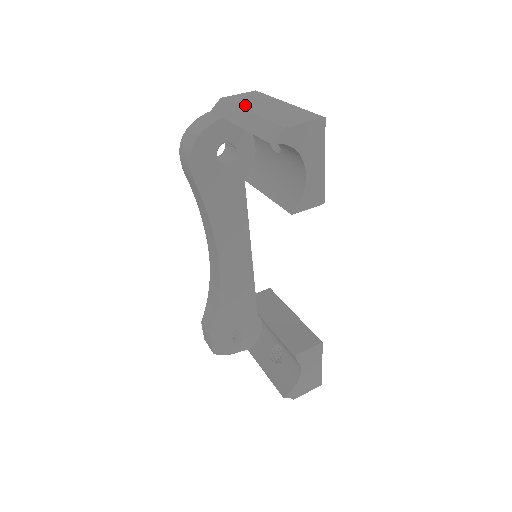
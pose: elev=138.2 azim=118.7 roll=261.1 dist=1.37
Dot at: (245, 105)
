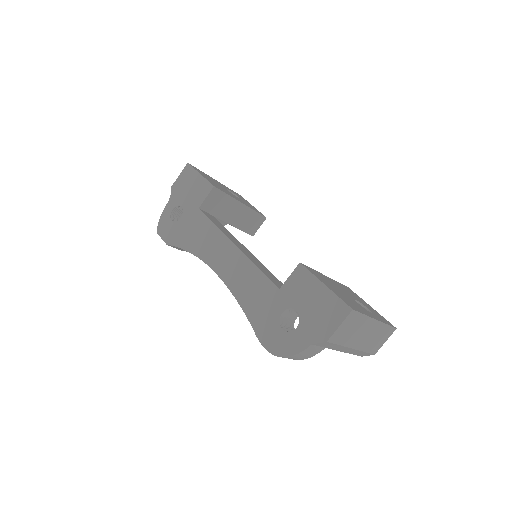
Dot at: (350, 343)
